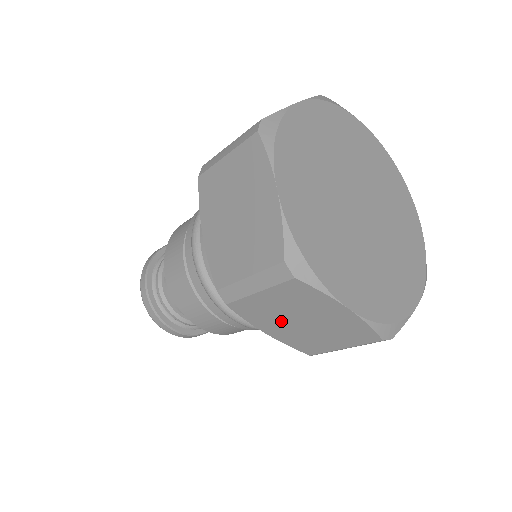
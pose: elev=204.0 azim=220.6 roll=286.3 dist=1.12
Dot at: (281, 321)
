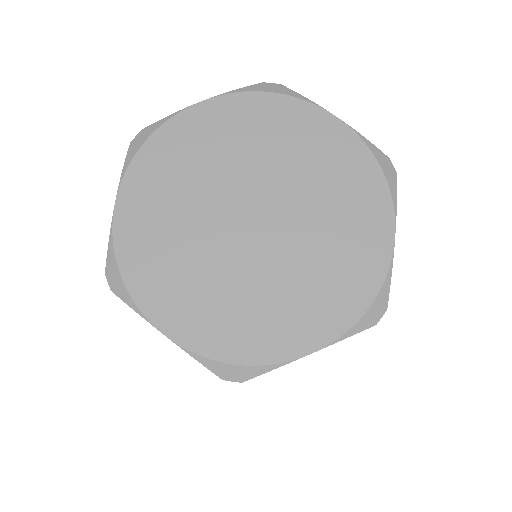
Dot at: occluded
